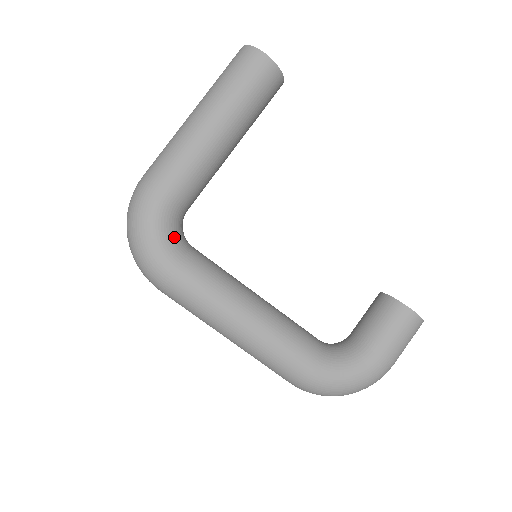
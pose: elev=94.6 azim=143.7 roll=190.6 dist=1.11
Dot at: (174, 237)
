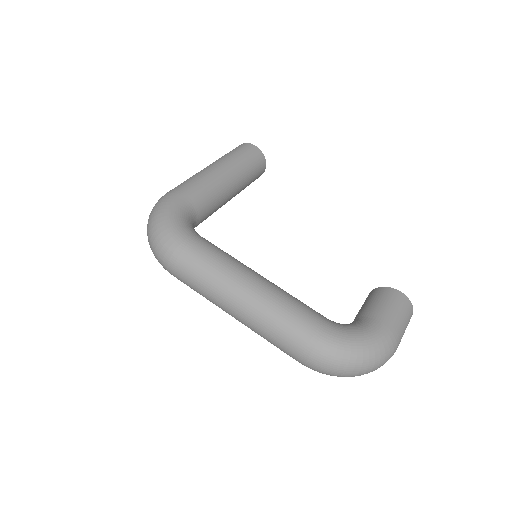
Dot at: (189, 224)
